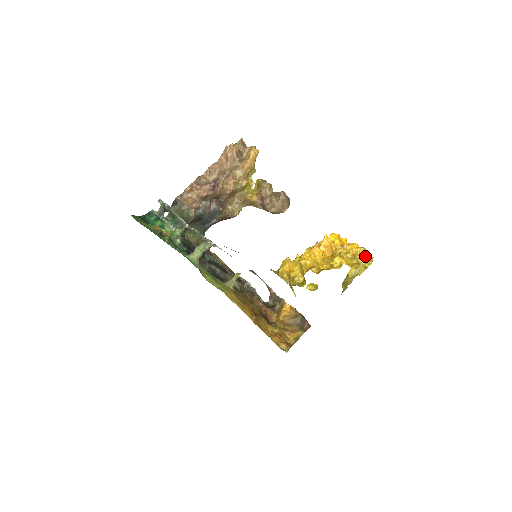
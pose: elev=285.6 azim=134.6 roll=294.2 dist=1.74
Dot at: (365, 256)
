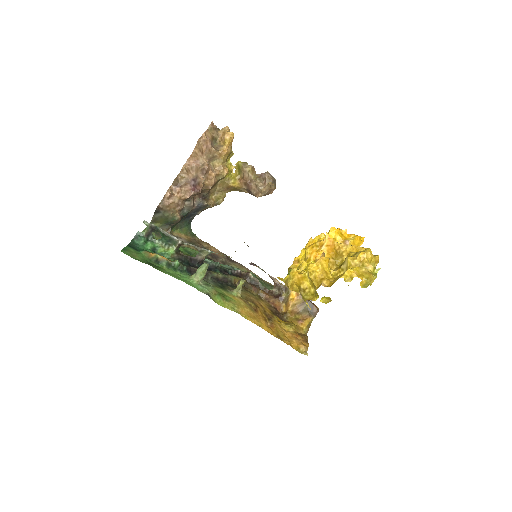
Dot at: (372, 259)
